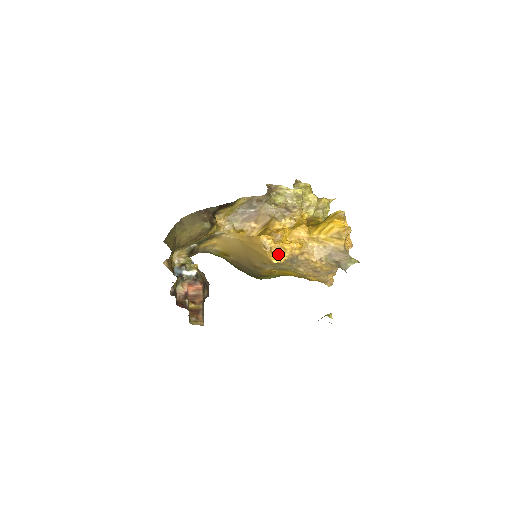
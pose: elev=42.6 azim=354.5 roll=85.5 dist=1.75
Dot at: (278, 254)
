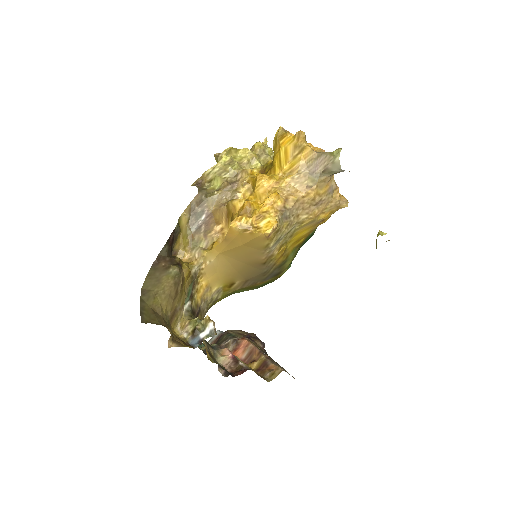
Dot at: (264, 223)
